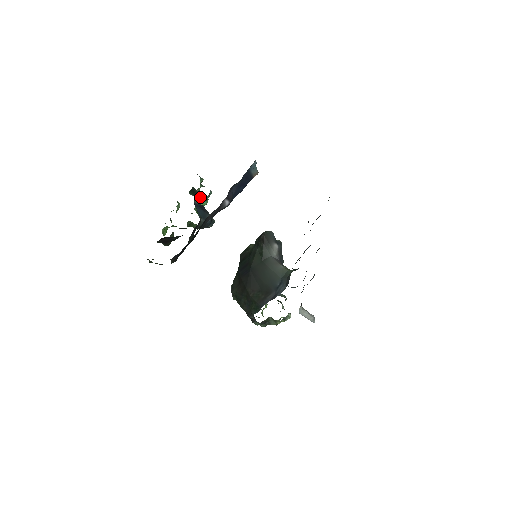
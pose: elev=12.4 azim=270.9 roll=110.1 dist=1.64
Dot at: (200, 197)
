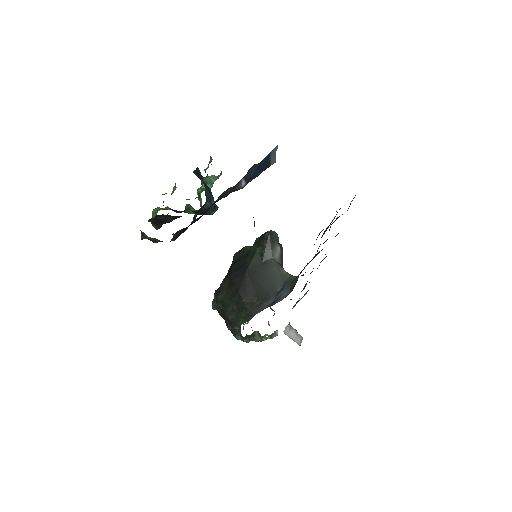
Dot at: occluded
